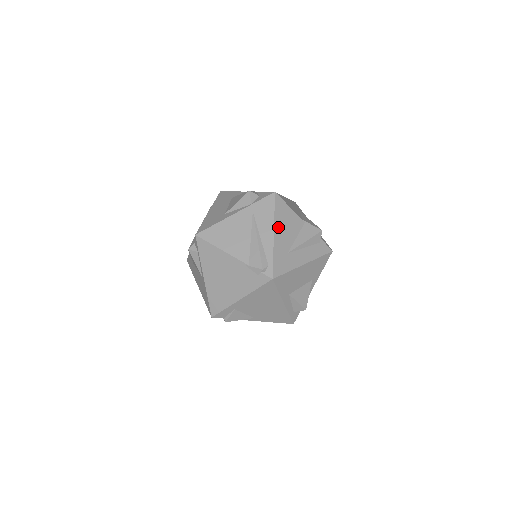
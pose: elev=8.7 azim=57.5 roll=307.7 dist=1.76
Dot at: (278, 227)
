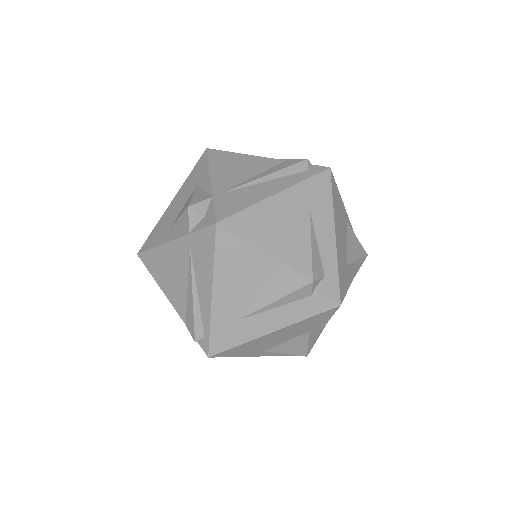
Dot at: (221, 282)
